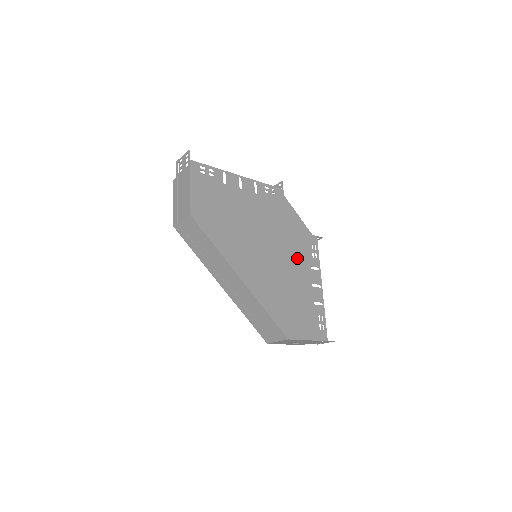
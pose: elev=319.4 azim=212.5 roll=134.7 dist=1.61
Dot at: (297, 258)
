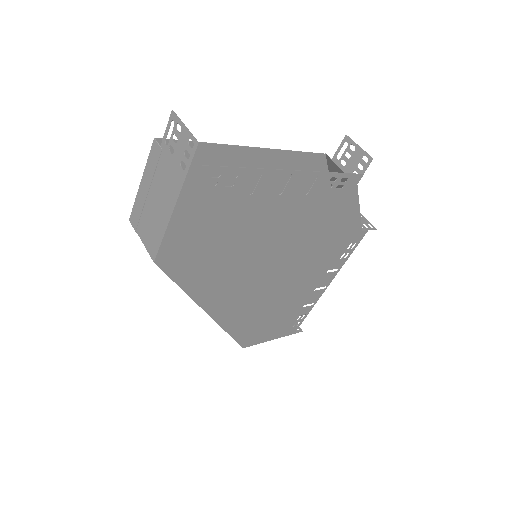
Dot at: (314, 266)
